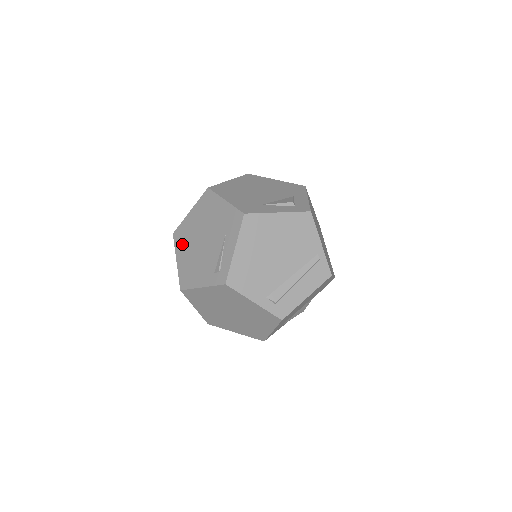
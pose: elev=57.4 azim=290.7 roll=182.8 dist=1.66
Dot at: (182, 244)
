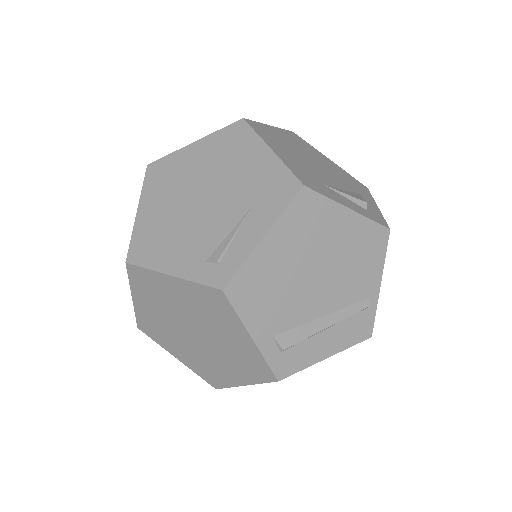
Dot at: (159, 188)
